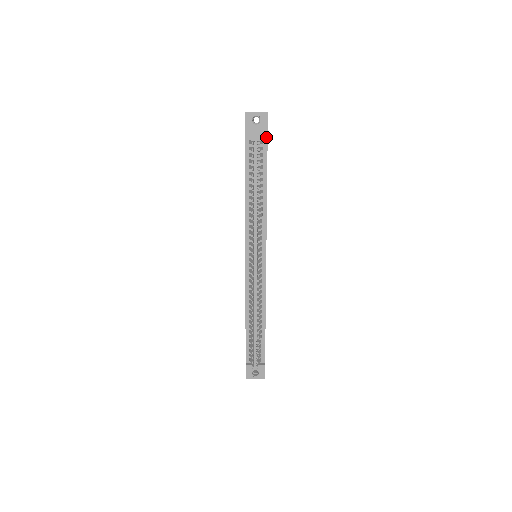
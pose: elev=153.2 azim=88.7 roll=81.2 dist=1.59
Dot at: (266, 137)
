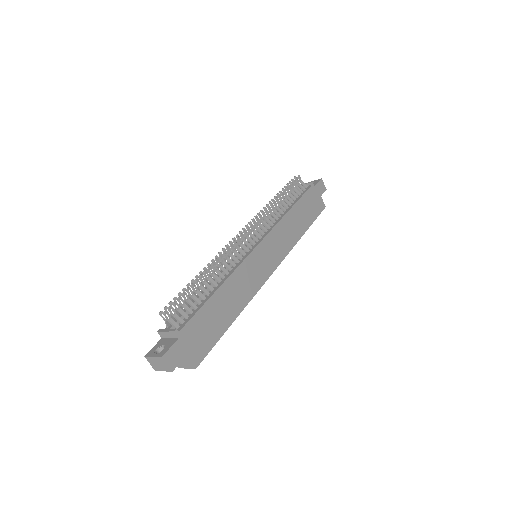
Dot at: (310, 183)
